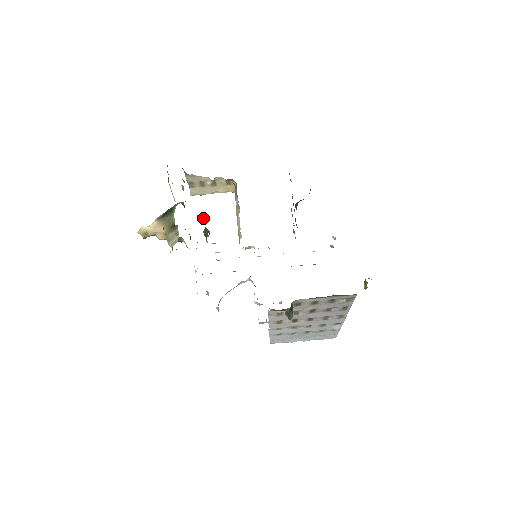
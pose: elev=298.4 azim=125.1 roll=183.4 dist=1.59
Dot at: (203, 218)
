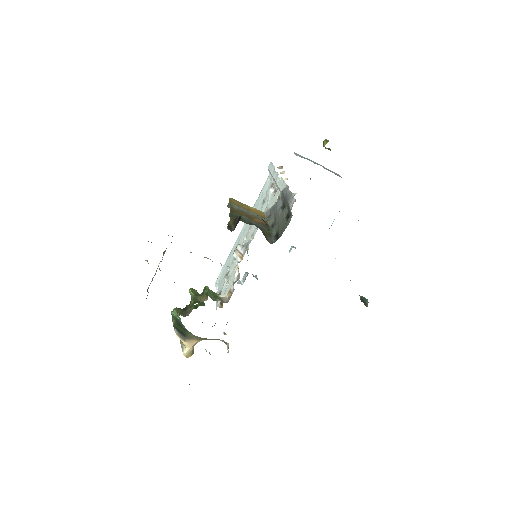
Dot at: (196, 293)
